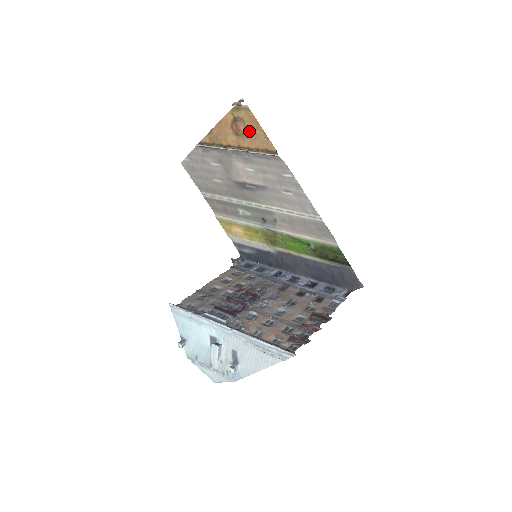
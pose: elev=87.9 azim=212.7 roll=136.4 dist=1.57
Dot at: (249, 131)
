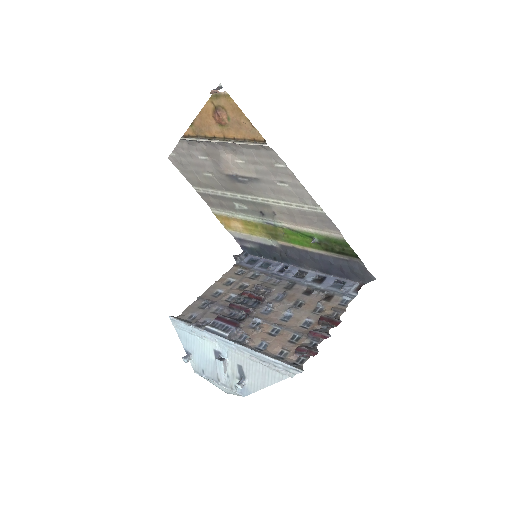
Dot at: (232, 120)
